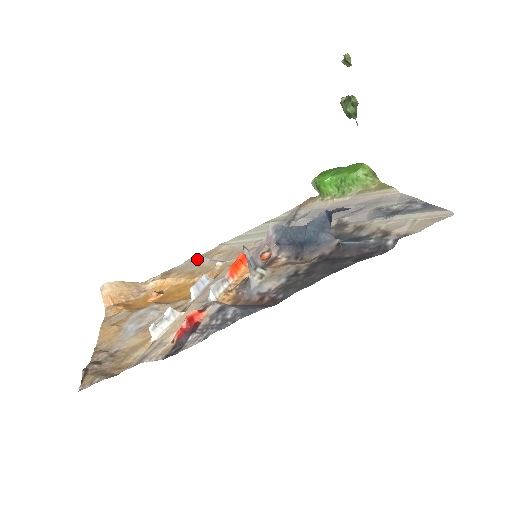
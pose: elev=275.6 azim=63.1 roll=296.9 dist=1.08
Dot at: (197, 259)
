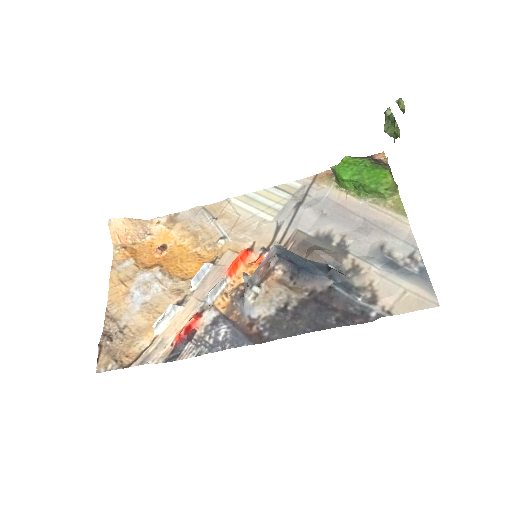
Dot at: (202, 215)
